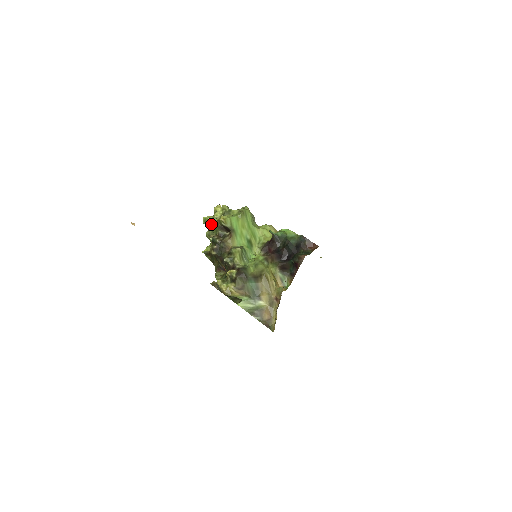
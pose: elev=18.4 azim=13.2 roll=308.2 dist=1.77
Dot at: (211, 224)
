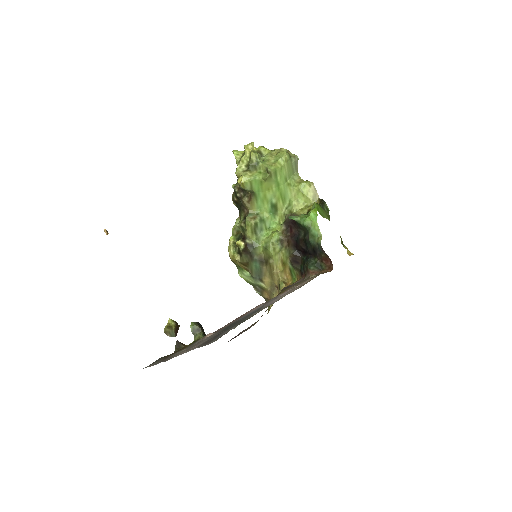
Dot at: occluded
